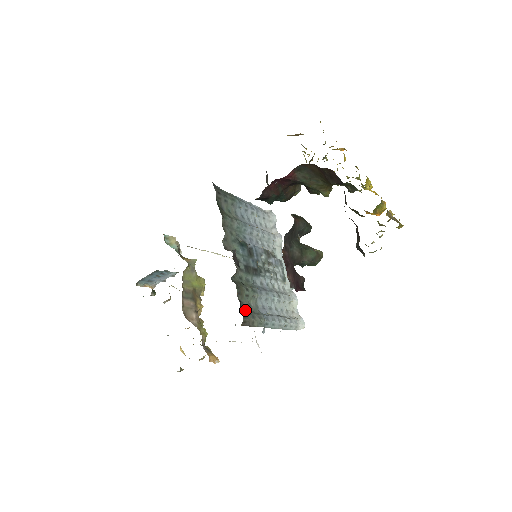
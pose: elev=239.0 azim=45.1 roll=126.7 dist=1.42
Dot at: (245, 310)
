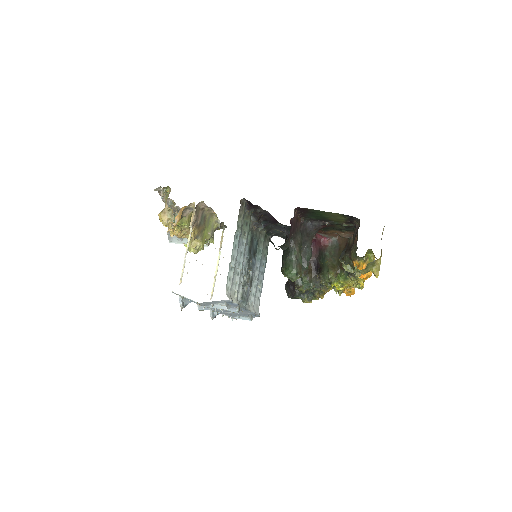
Dot at: occluded
